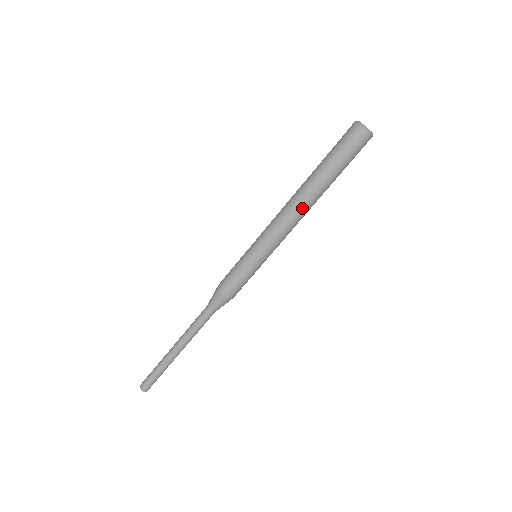
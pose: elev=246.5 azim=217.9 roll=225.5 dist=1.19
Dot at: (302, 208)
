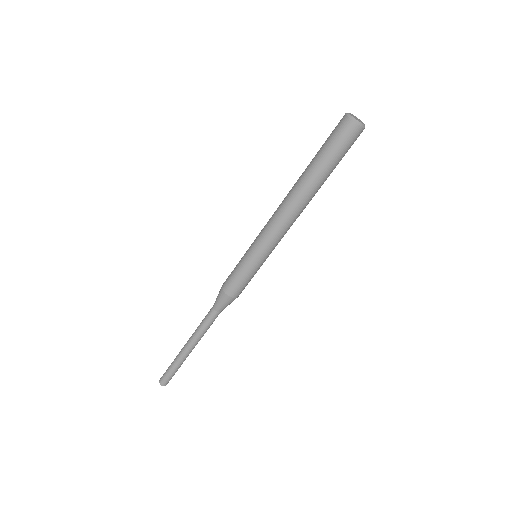
Dot at: (300, 209)
